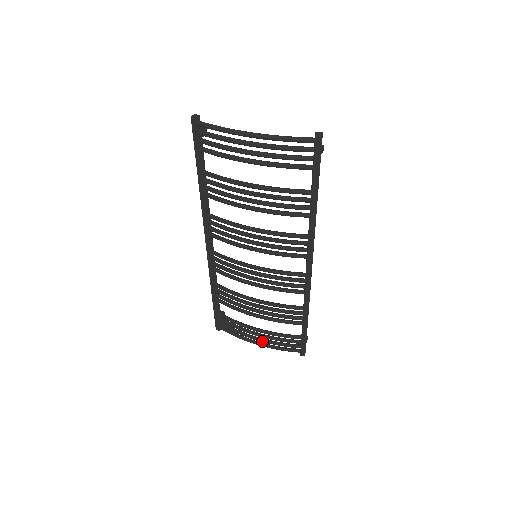
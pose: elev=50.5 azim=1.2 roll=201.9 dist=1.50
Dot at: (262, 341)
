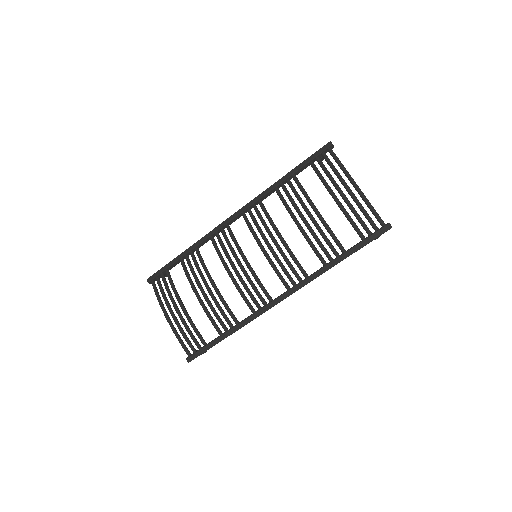
Dot at: (175, 319)
